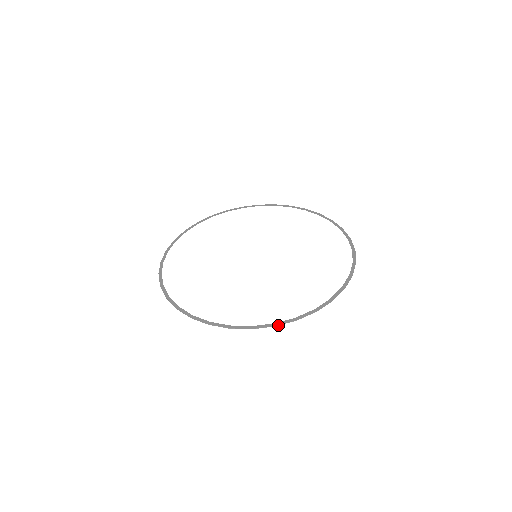
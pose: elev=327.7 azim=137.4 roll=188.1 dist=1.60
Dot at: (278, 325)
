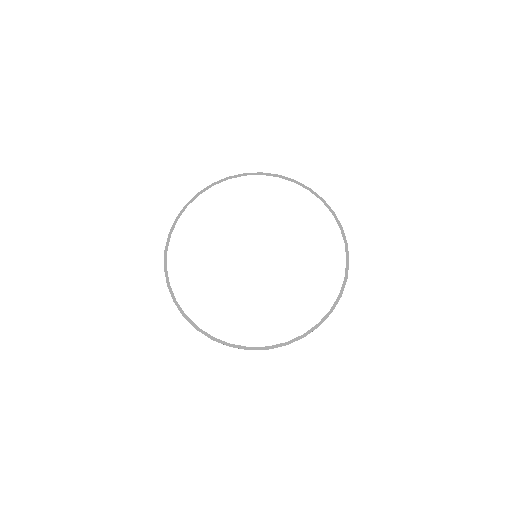
Dot at: (233, 347)
